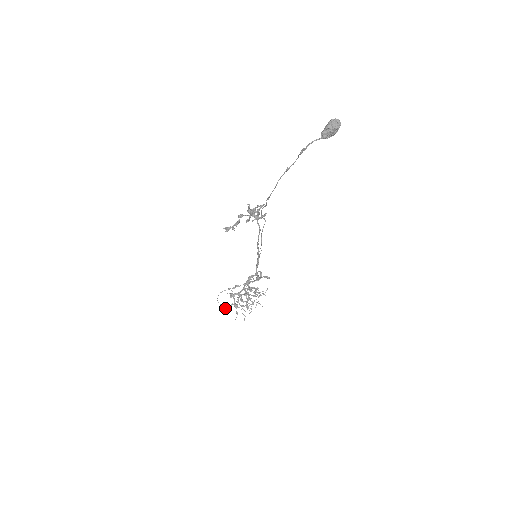
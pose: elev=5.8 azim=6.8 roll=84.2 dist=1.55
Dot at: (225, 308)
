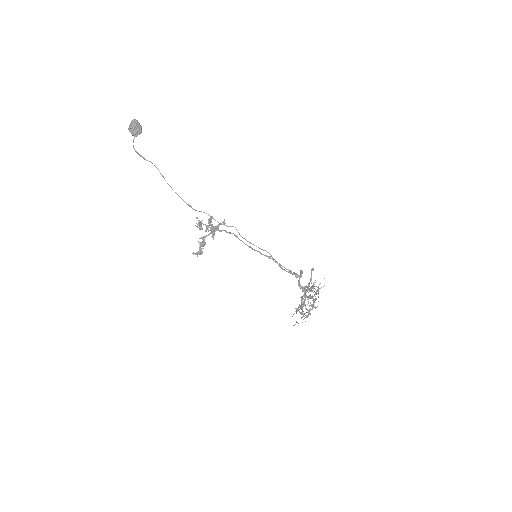
Dot at: occluded
